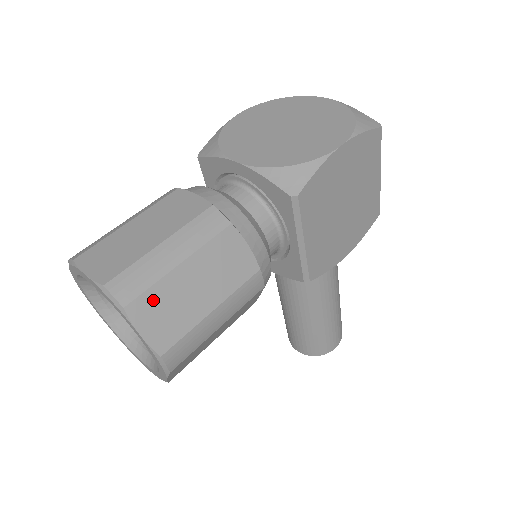
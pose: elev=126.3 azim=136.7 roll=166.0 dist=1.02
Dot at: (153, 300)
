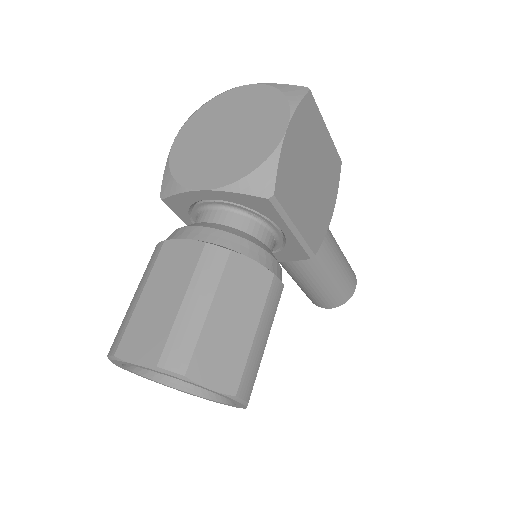
Dot at: (204, 355)
